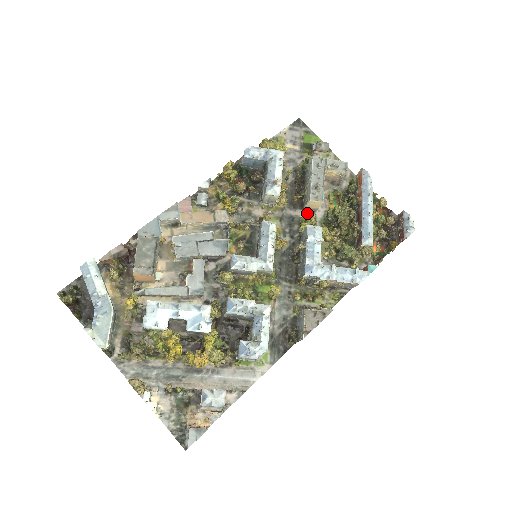
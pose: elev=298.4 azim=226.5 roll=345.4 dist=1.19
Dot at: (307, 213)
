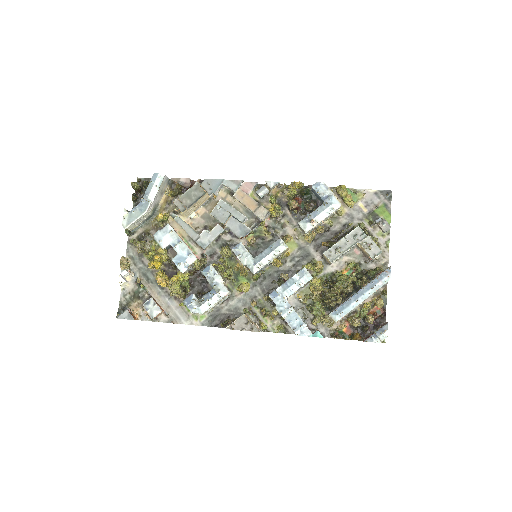
Dot at: (322, 260)
